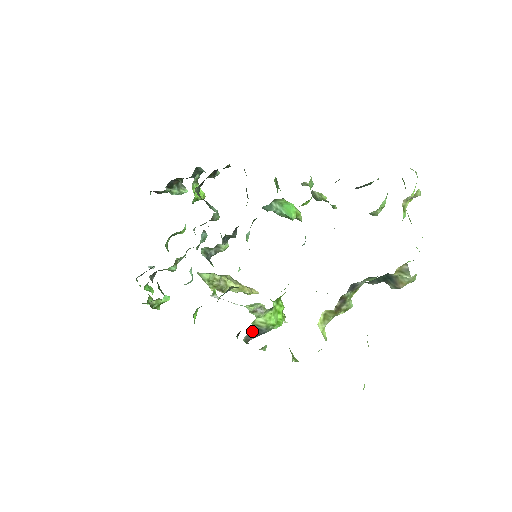
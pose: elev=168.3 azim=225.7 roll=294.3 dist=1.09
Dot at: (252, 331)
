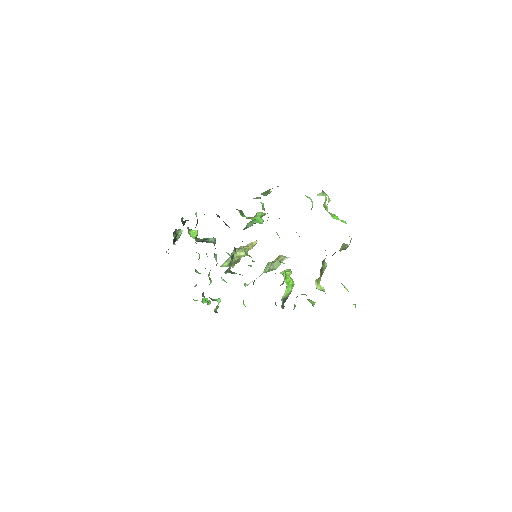
Dot at: (283, 302)
